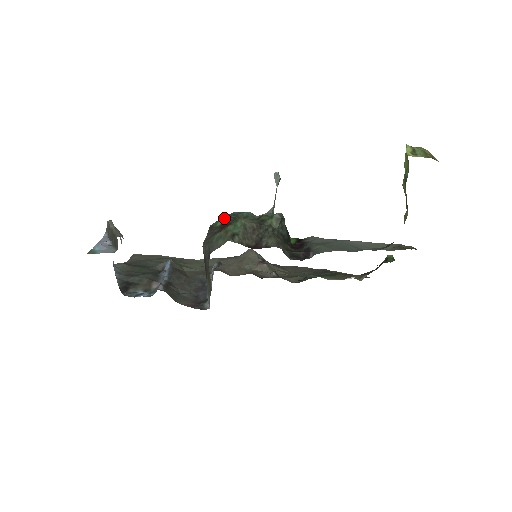
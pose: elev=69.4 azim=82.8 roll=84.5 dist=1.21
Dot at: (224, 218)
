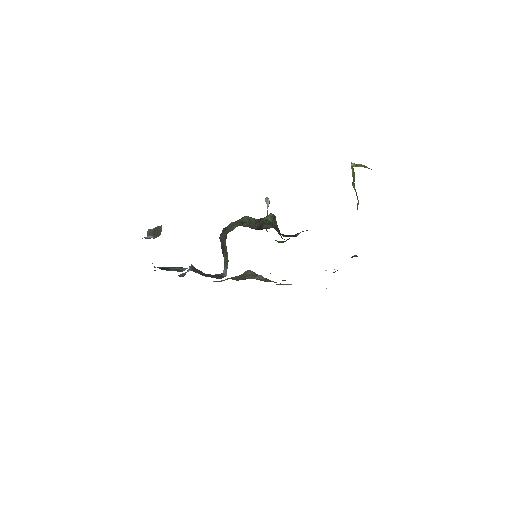
Dot at: occluded
